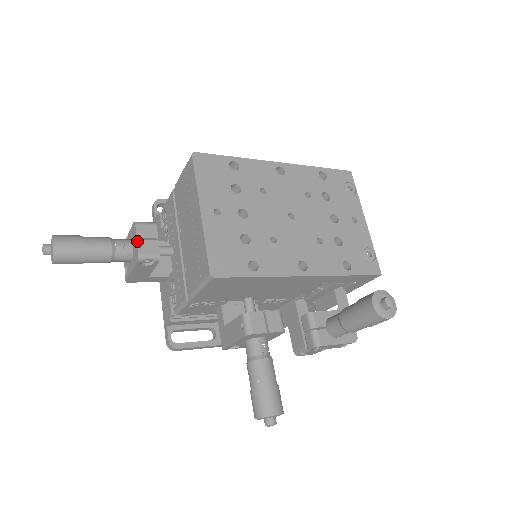
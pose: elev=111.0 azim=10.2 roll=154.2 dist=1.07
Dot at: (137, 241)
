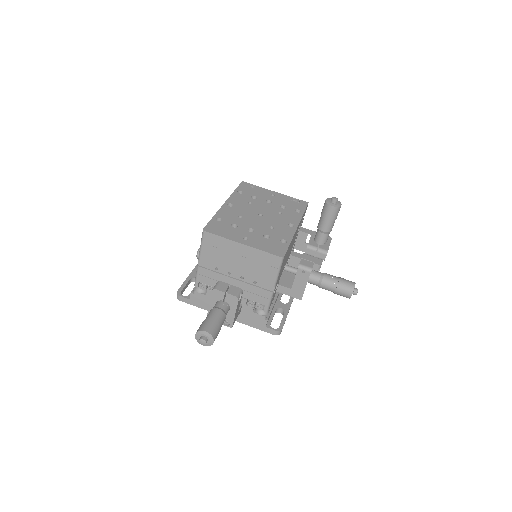
Dot at: (227, 293)
